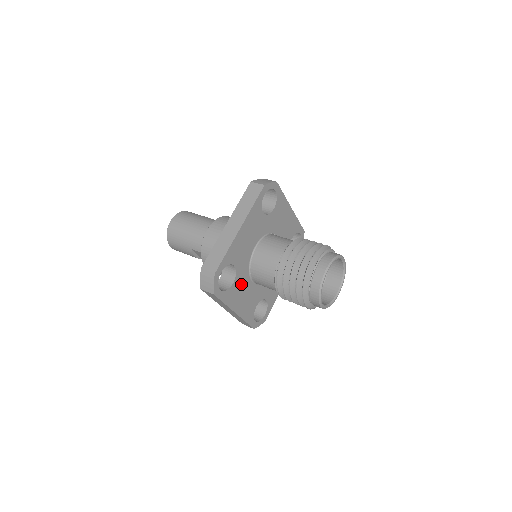
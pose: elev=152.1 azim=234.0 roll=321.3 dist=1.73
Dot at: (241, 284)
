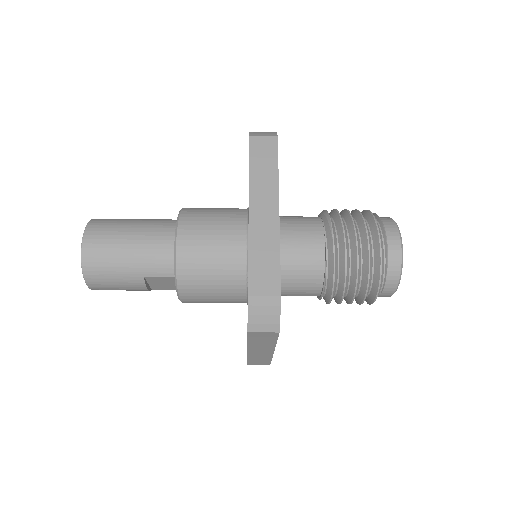
Dot at: occluded
